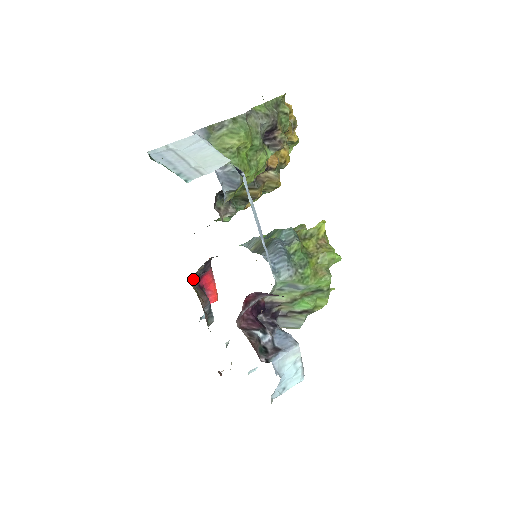
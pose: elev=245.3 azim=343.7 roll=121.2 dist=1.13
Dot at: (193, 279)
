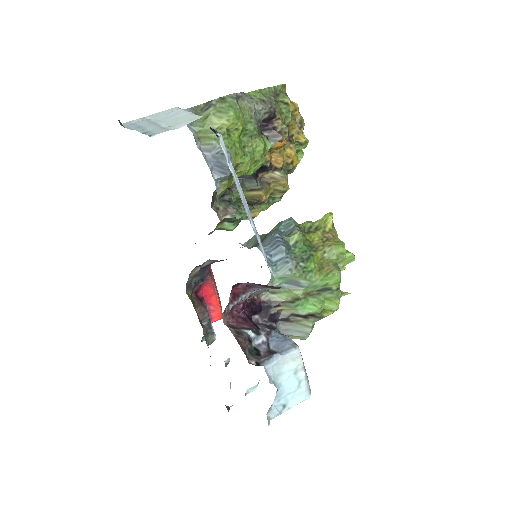
Dot at: (188, 286)
